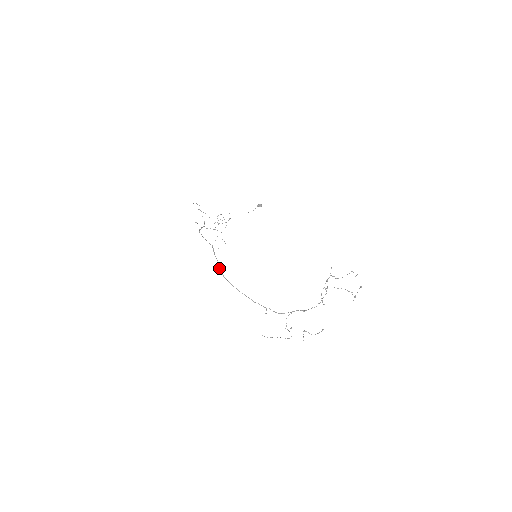
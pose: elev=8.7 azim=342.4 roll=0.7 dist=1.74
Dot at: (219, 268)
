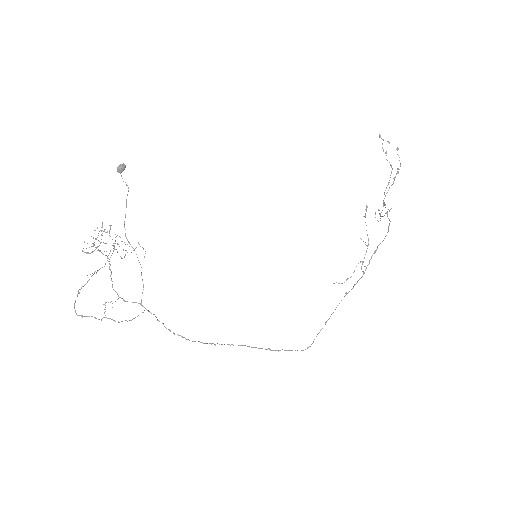
Dot at: occluded
